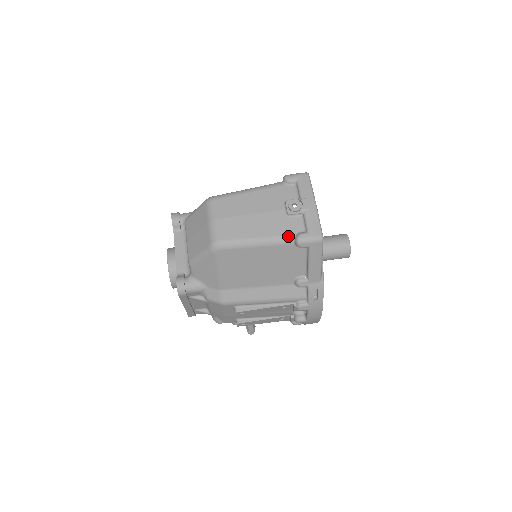
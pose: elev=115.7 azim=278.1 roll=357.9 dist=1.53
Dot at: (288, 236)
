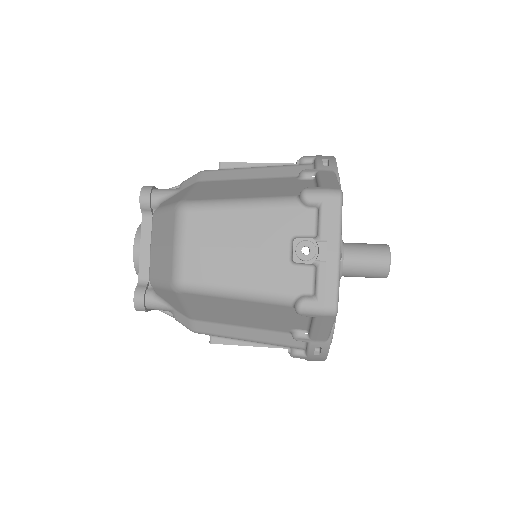
Dot at: (285, 296)
